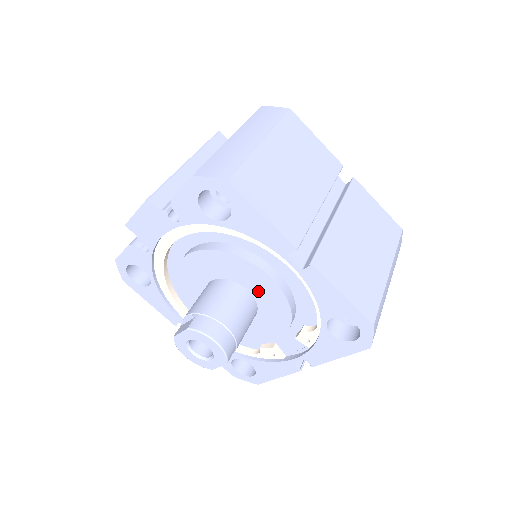
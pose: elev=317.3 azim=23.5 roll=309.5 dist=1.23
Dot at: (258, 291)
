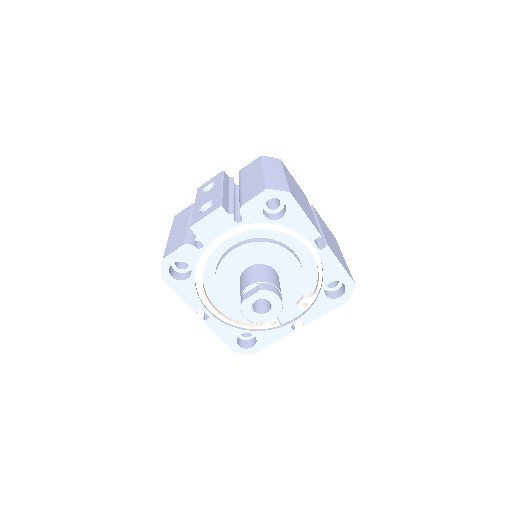
Dot at: (284, 270)
